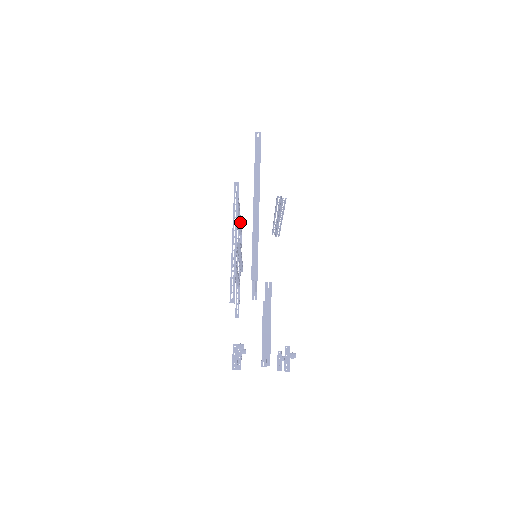
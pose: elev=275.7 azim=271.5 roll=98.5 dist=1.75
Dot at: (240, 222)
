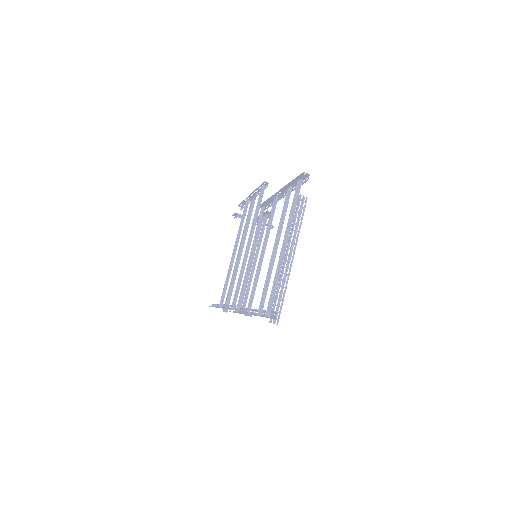
Dot at: occluded
